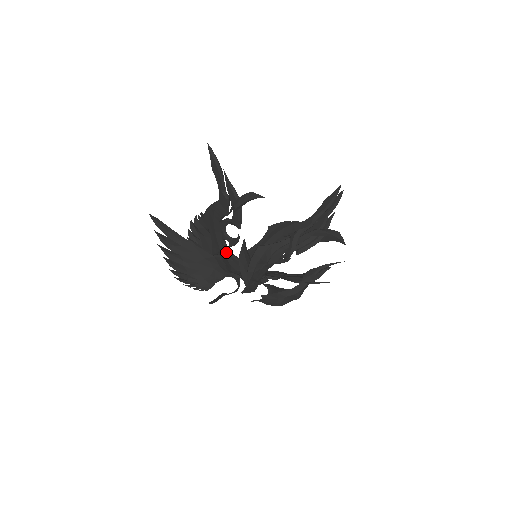
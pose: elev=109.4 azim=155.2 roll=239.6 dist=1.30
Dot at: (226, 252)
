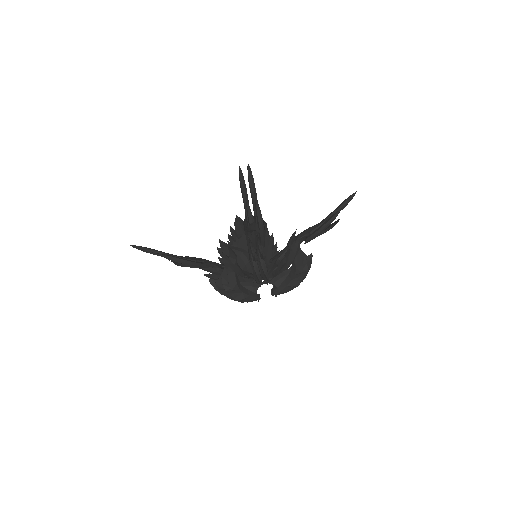
Dot at: occluded
